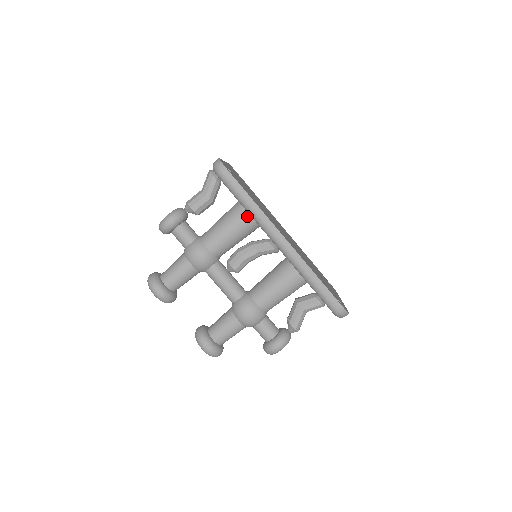
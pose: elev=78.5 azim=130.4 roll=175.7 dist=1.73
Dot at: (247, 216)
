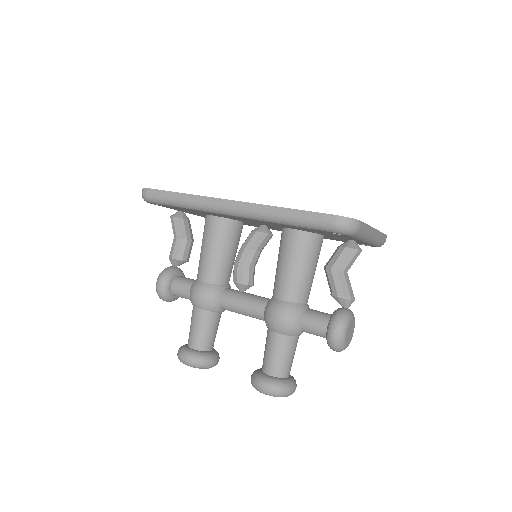
Dot at: (214, 222)
